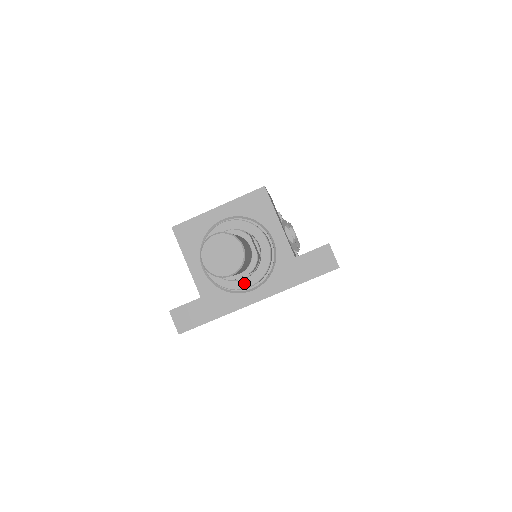
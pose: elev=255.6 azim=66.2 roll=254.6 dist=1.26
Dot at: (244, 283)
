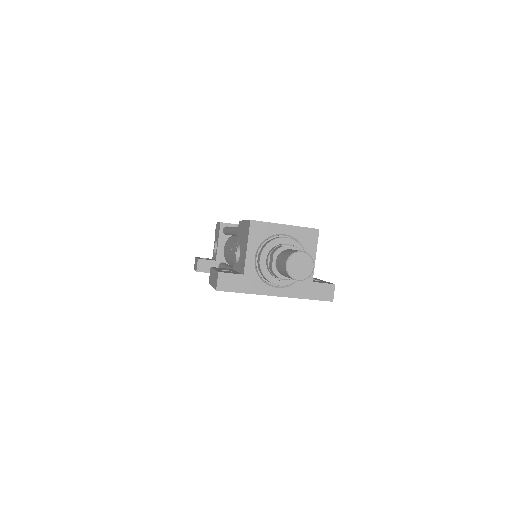
Dot at: (279, 282)
